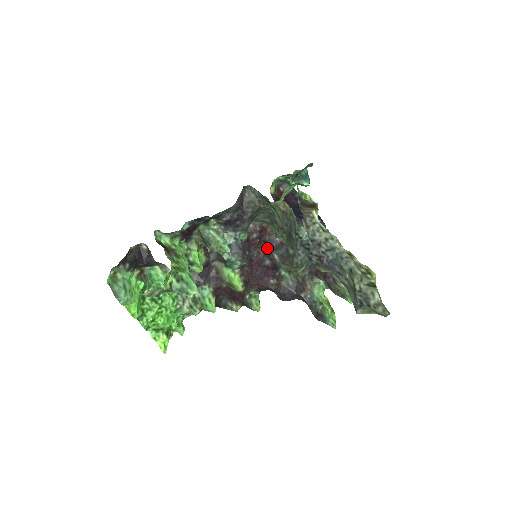
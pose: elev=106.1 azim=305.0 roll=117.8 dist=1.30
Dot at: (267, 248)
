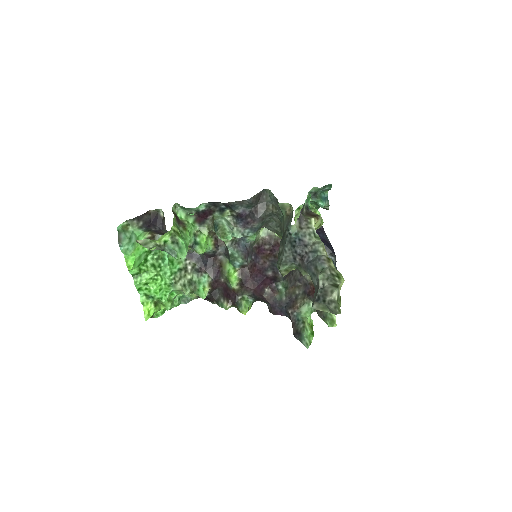
Dot at: (275, 263)
